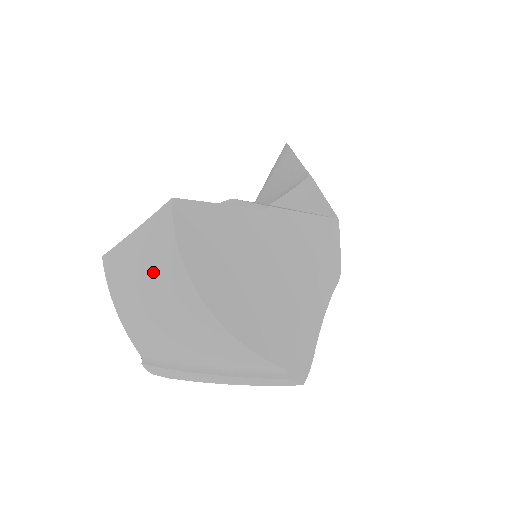
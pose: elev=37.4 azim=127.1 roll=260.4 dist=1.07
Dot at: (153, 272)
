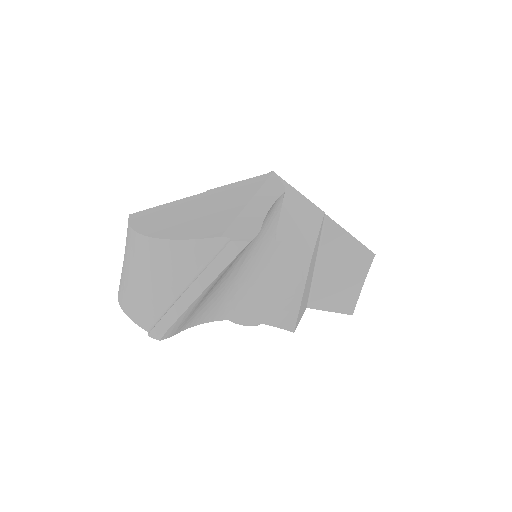
Dot at: (128, 259)
